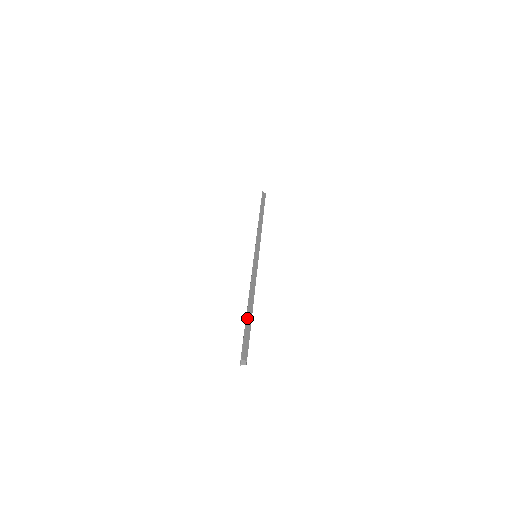
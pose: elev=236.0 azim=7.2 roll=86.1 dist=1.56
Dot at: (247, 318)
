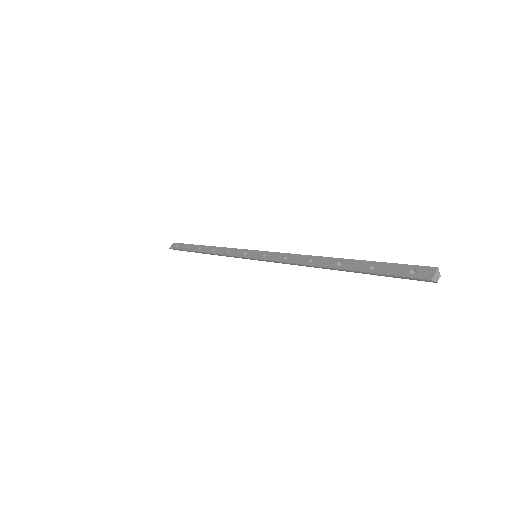
Dot at: (362, 261)
